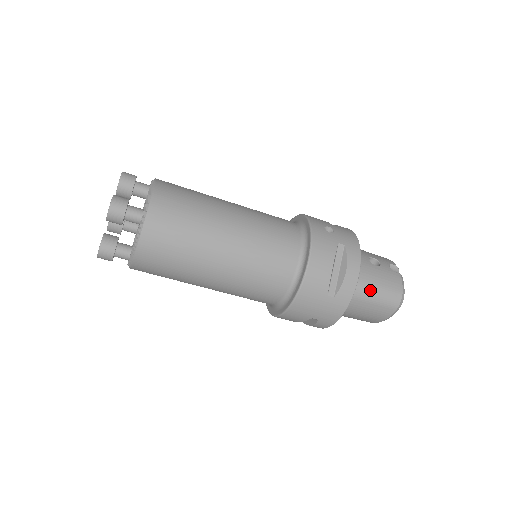
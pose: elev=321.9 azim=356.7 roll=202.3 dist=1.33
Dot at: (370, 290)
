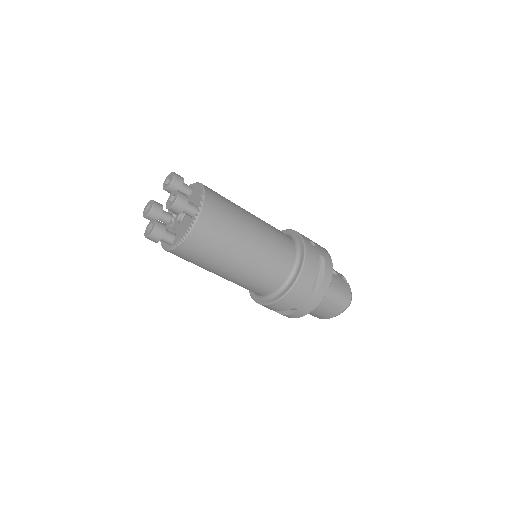
Dot at: (333, 292)
